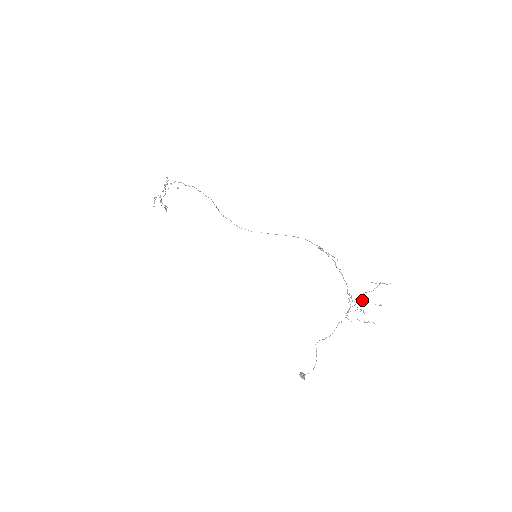
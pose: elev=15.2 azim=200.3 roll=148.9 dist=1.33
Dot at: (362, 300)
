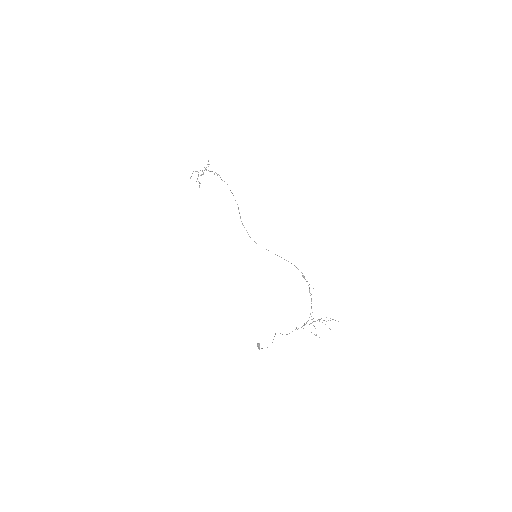
Dot at: occluded
